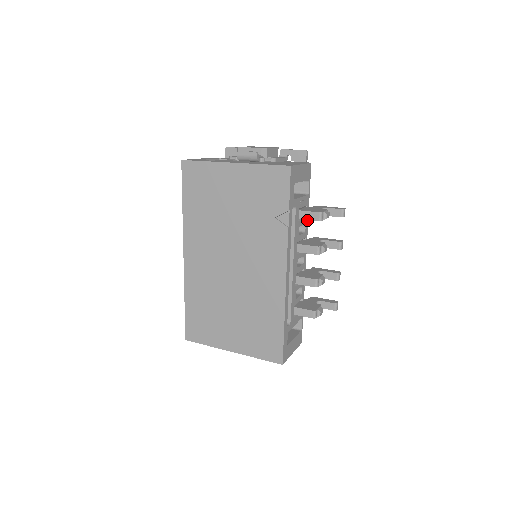
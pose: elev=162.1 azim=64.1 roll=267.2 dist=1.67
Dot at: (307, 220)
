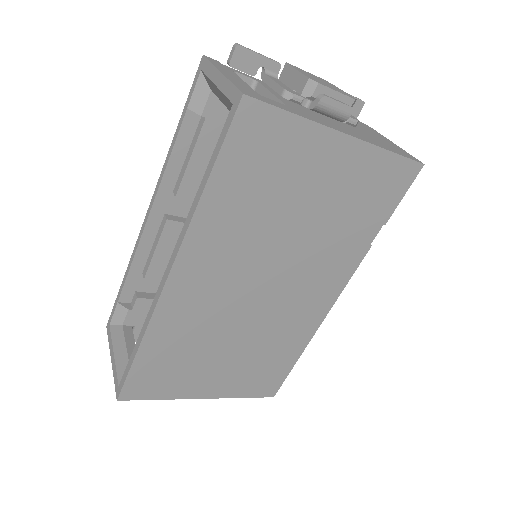
Dot at: occluded
